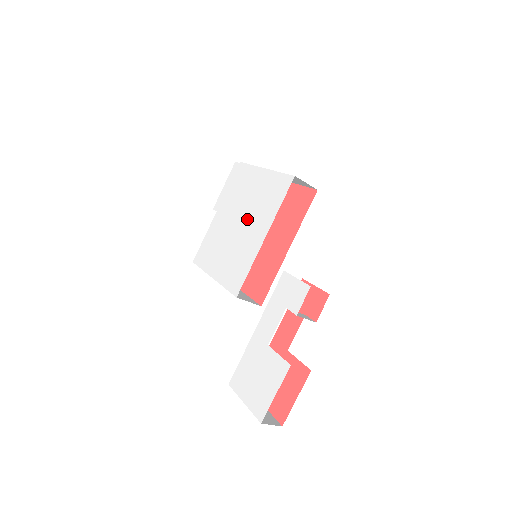
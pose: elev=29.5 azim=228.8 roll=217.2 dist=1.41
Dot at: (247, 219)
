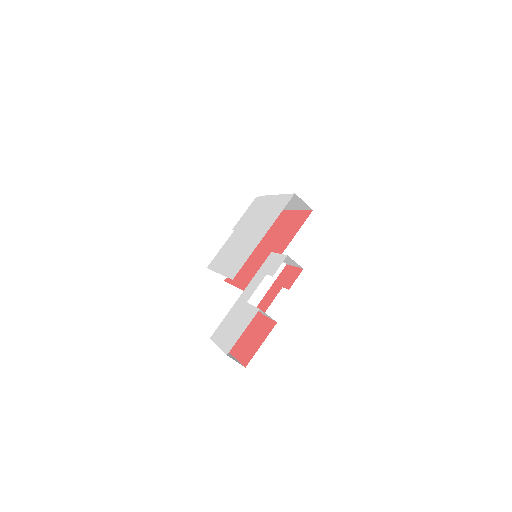
Dot at: (254, 228)
